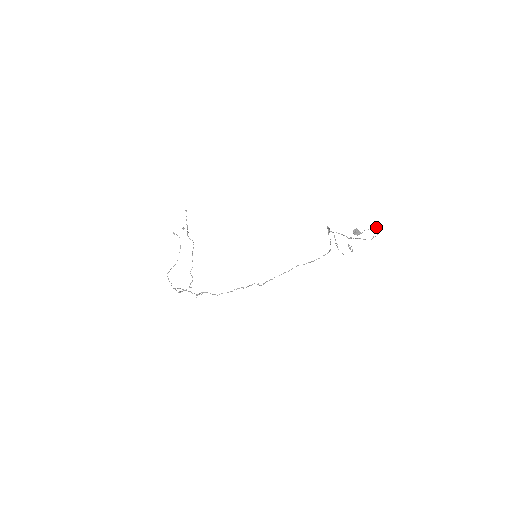
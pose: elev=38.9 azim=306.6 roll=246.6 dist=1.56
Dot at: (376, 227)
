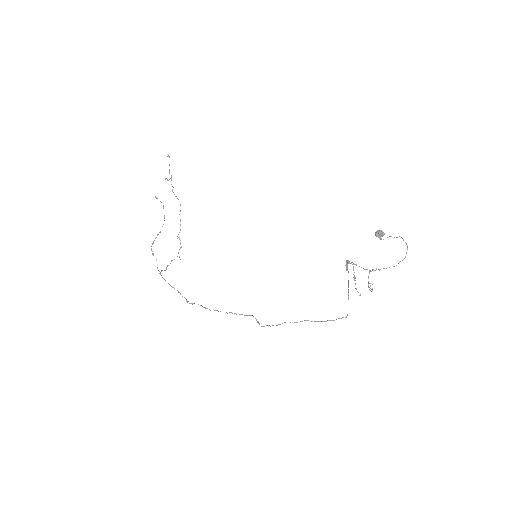
Dot at: (405, 242)
